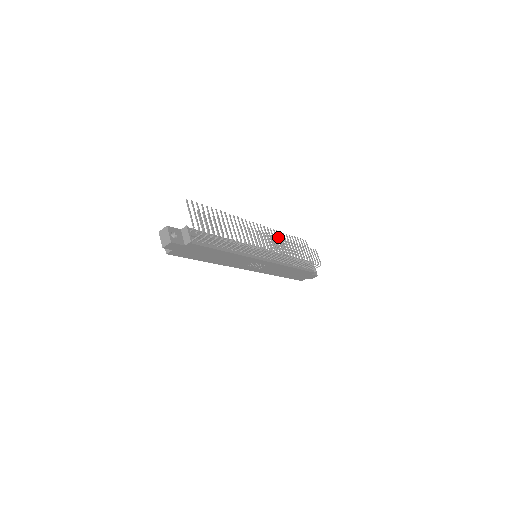
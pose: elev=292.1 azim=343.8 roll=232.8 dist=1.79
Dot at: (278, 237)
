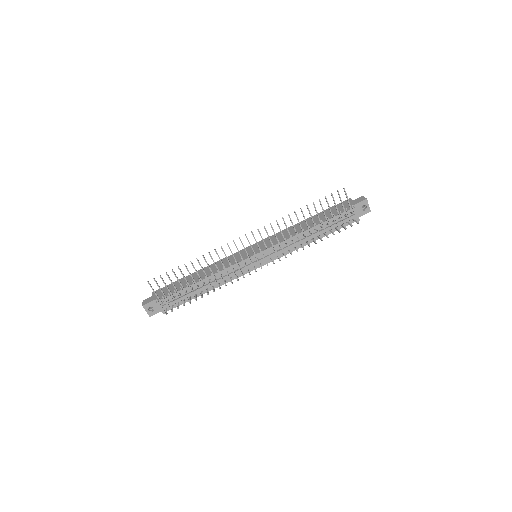
Dot at: (272, 244)
